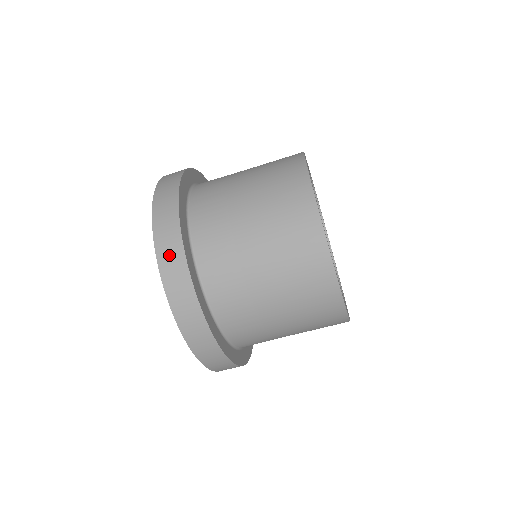
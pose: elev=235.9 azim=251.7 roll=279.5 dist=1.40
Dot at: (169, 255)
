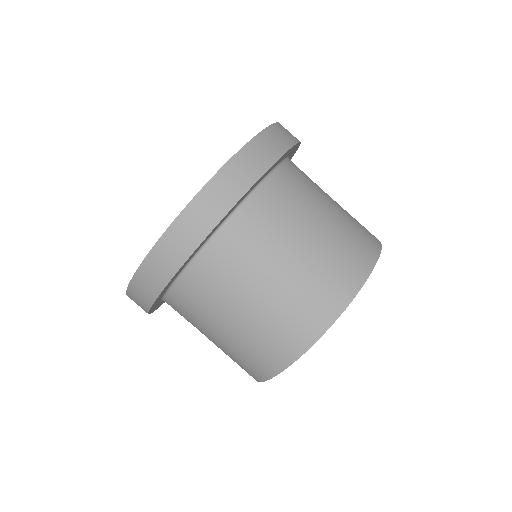
Dot at: (284, 132)
